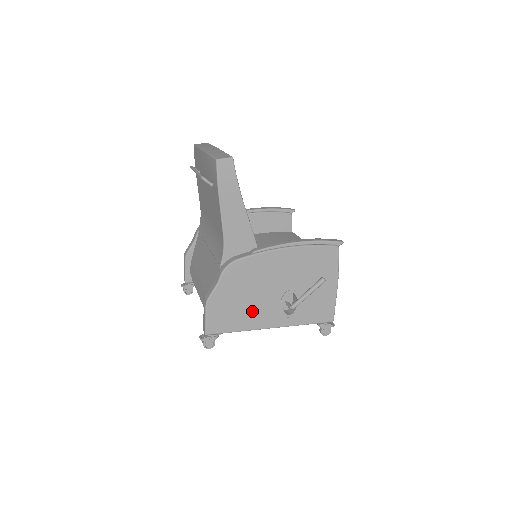
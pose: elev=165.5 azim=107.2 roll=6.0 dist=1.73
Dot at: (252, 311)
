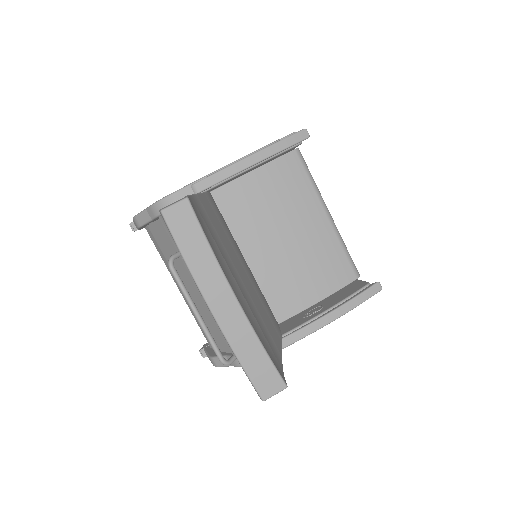
Dot at: occluded
